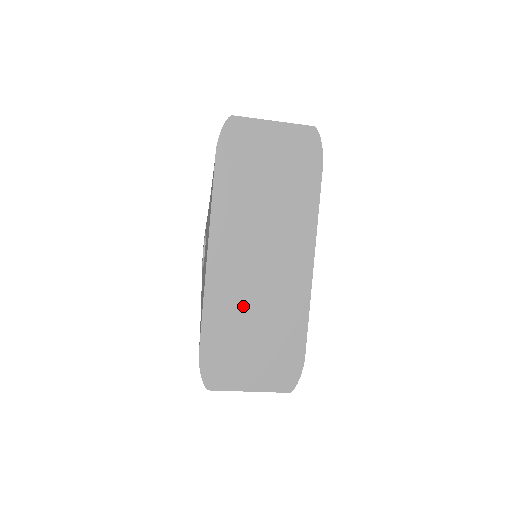
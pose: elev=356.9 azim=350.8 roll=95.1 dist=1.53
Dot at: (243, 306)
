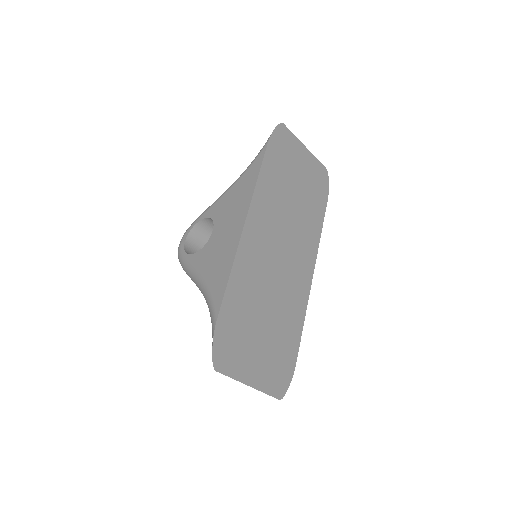
Dot at: (261, 289)
